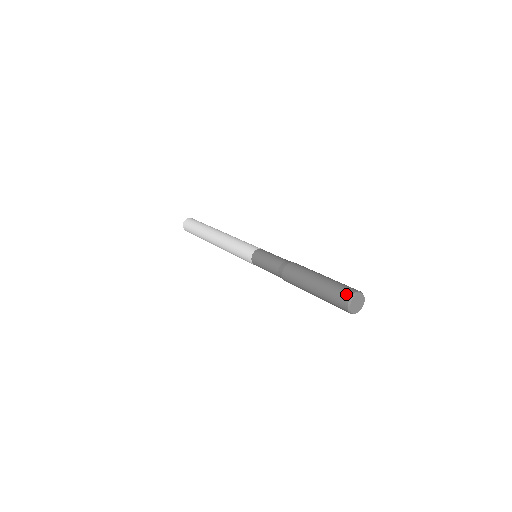
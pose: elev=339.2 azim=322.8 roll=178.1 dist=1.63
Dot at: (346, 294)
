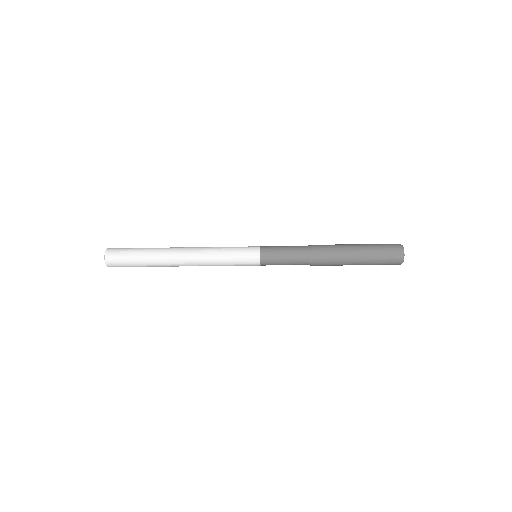
Dot at: (397, 249)
